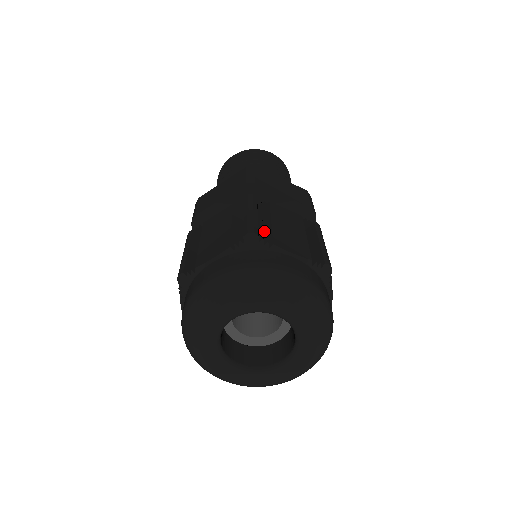
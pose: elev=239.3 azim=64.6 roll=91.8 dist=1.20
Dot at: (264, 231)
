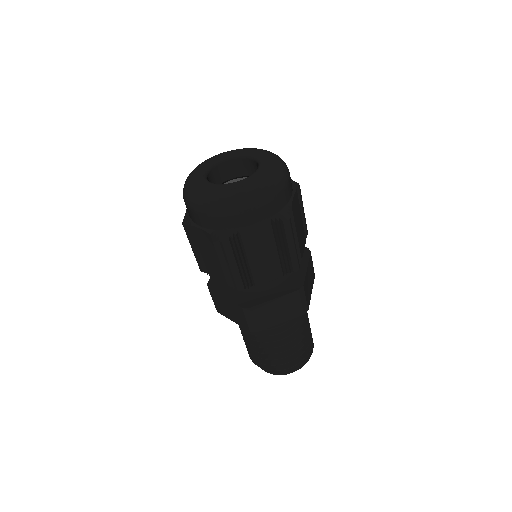
Dot at: occluded
